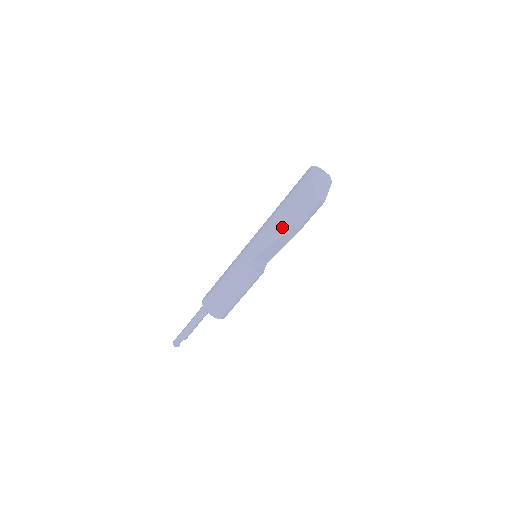
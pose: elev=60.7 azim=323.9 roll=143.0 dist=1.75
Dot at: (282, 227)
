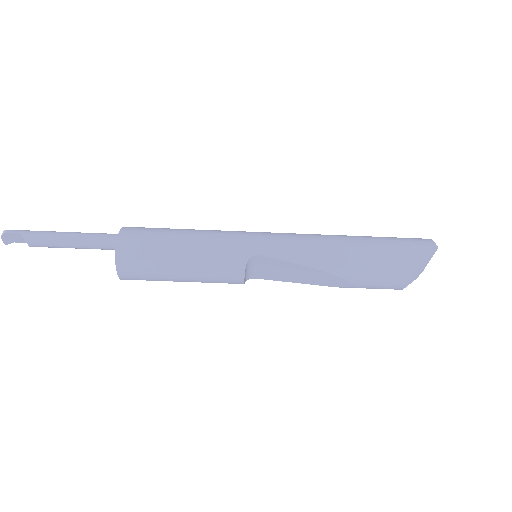
Dot at: (339, 261)
